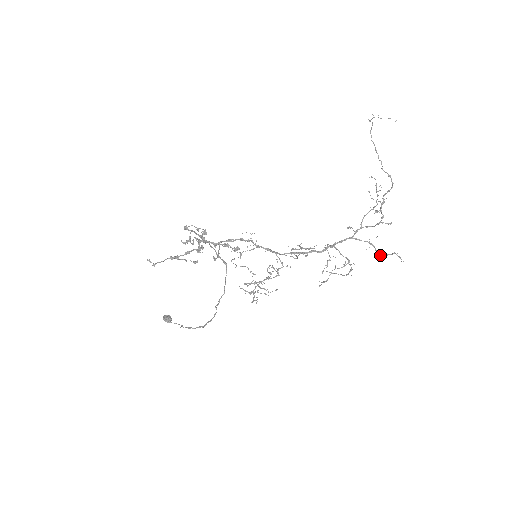
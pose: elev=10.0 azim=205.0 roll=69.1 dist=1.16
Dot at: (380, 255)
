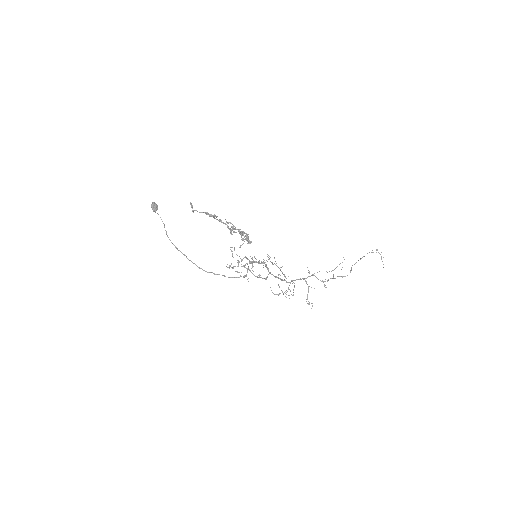
Dot at: (307, 299)
